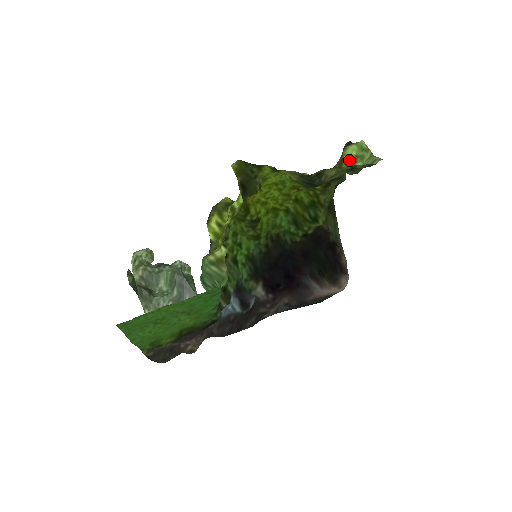
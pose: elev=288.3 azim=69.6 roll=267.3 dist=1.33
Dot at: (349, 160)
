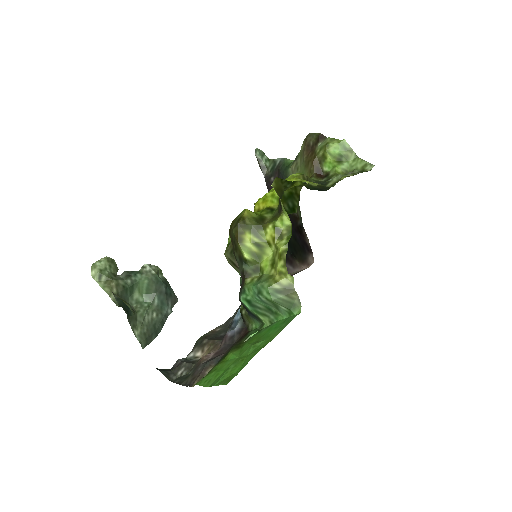
Dot at: (334, 158)
